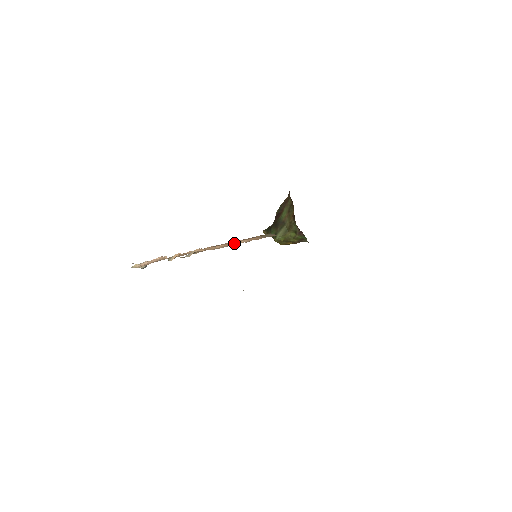
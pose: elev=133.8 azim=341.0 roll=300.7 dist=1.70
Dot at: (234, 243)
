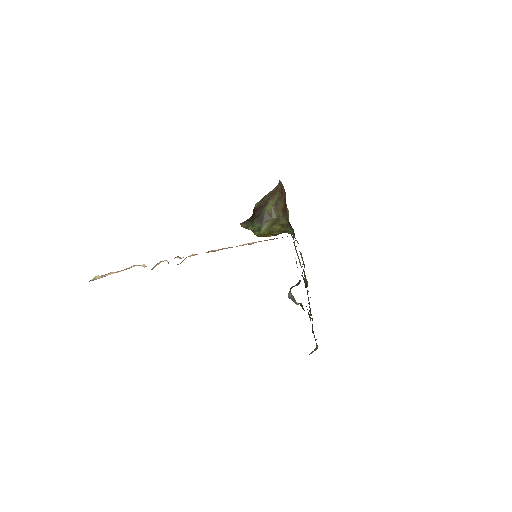
Dot at: occluded
